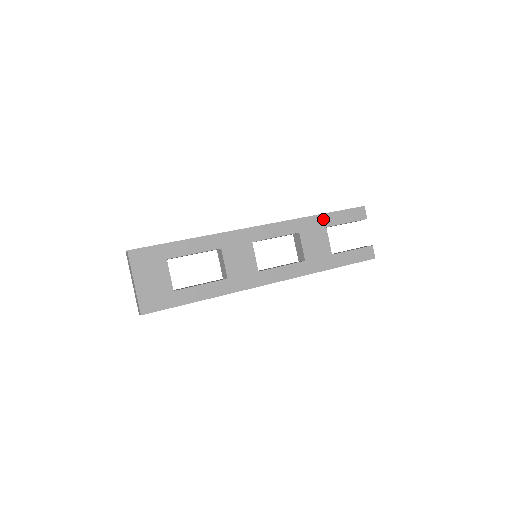
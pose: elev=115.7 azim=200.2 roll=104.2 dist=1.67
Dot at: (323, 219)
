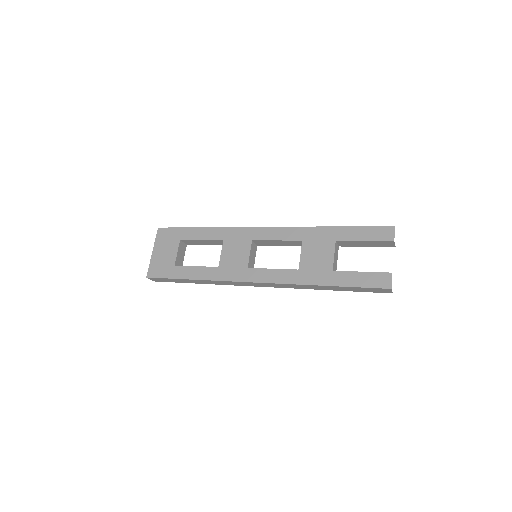
Dot at: (335, 232)
